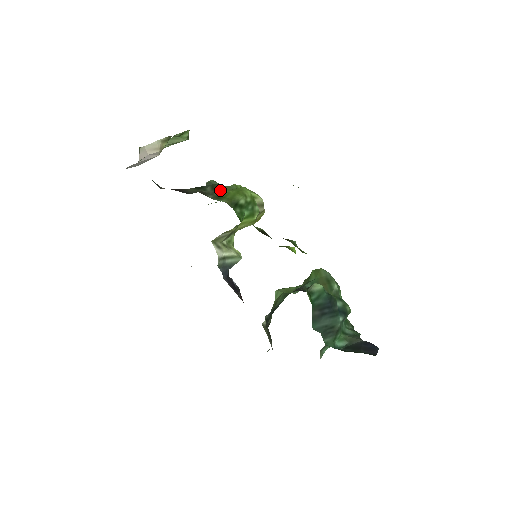
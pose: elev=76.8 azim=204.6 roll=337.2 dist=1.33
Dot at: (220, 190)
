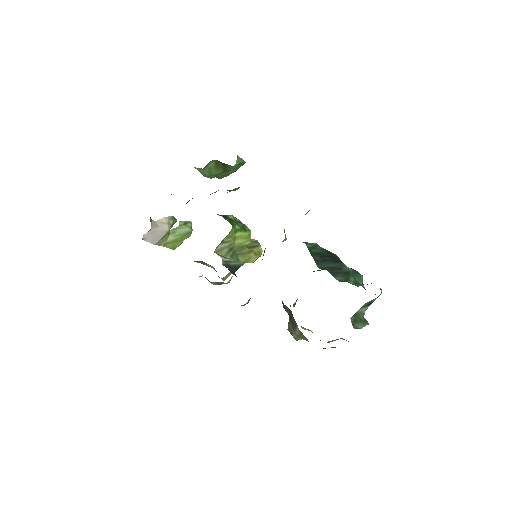
Dot at: occluded
